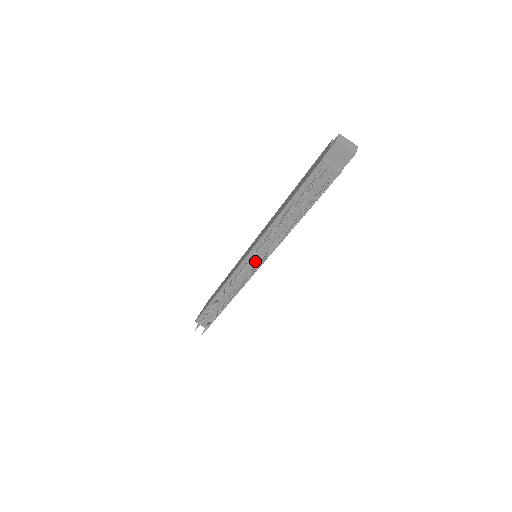
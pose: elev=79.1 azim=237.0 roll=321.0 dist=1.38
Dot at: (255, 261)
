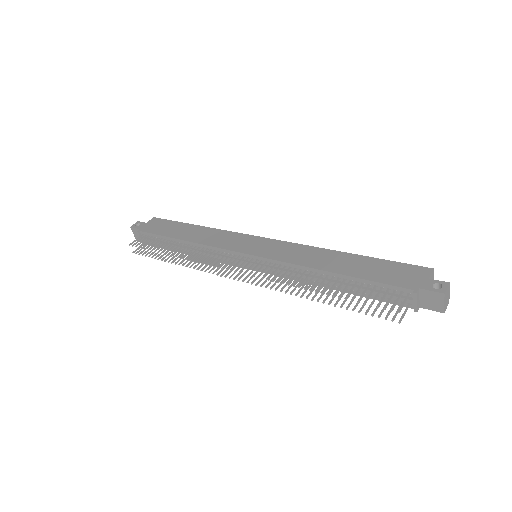
Dot at: (254, 266)
